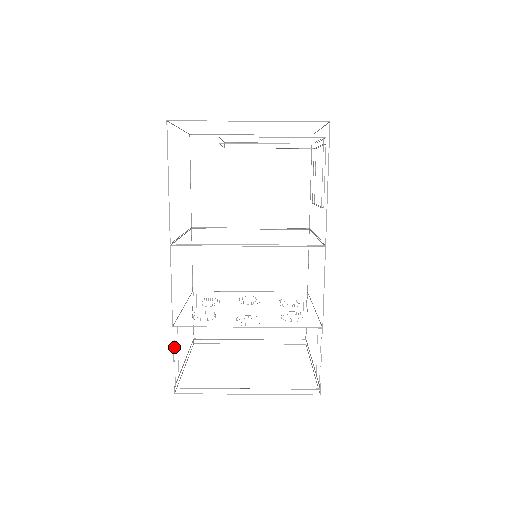
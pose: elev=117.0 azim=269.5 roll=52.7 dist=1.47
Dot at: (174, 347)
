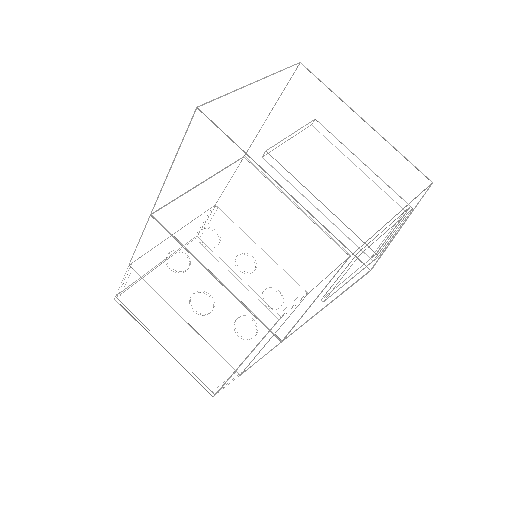
Dot at: occluded
